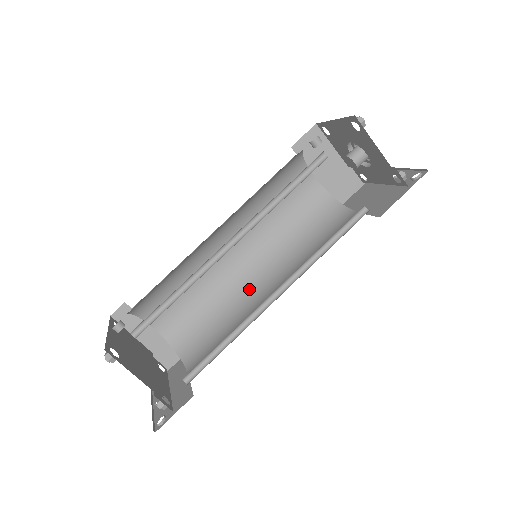
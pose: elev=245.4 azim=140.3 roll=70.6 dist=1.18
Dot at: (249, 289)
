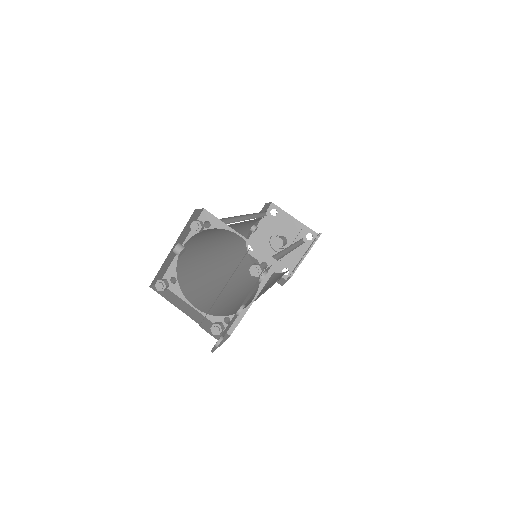
Dot at: occluded
